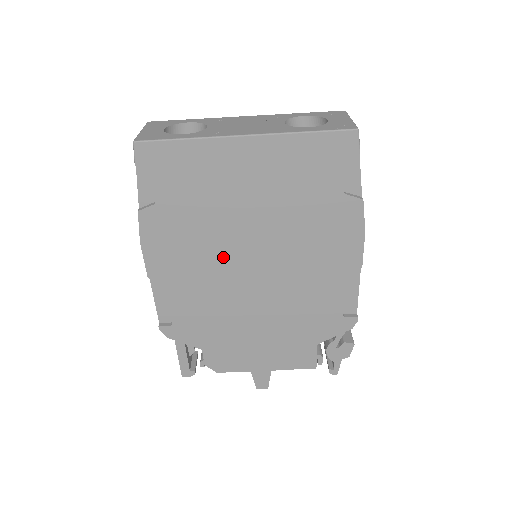
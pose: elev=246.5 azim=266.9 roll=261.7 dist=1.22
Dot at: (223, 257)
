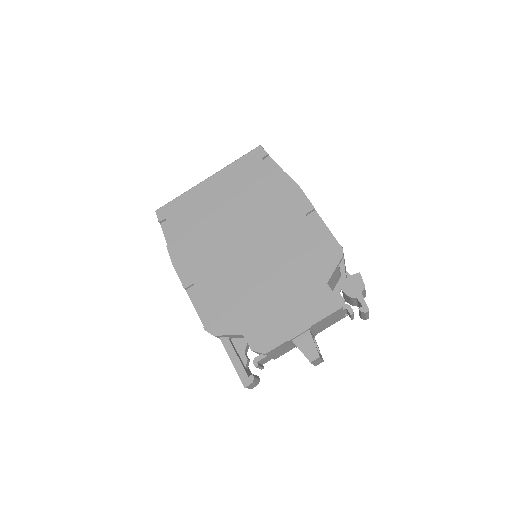
Dot at: (225, 249)
